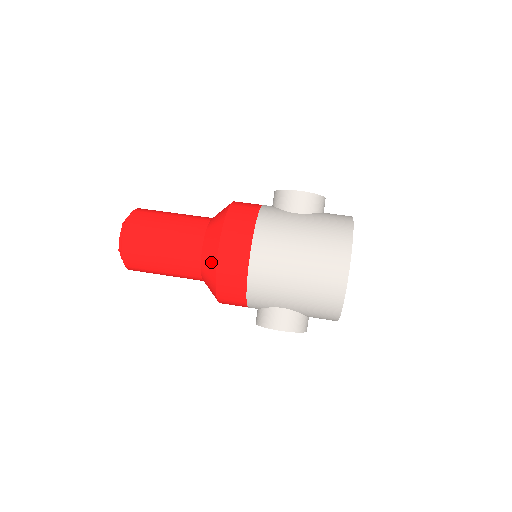
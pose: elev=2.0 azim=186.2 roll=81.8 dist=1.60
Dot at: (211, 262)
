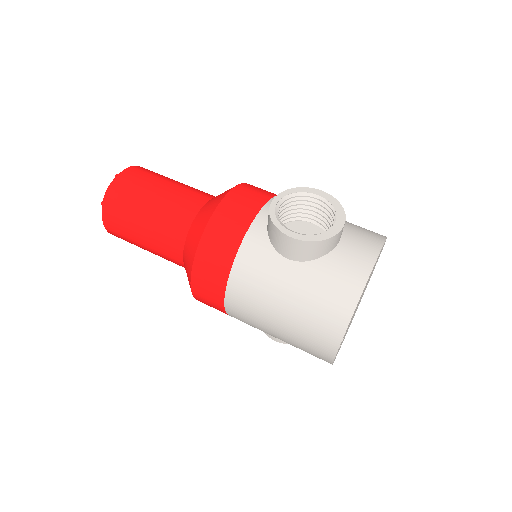
Dot at: occluded
